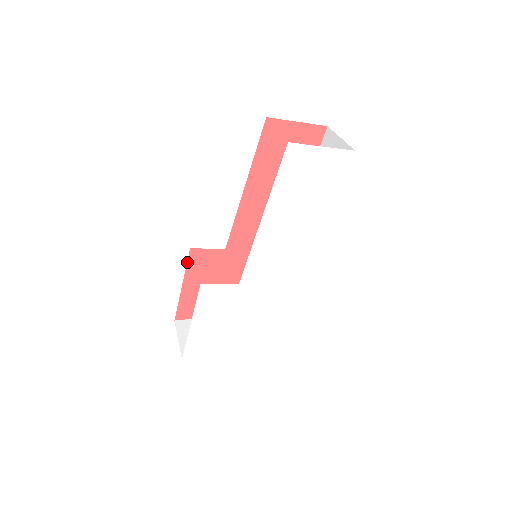
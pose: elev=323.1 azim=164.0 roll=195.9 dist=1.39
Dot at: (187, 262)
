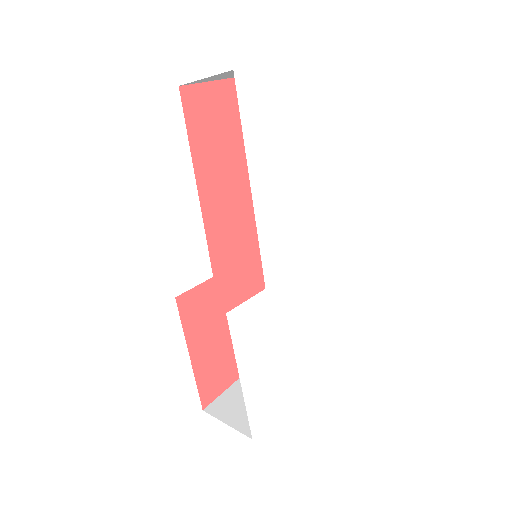
Dot at: (180, 319)
